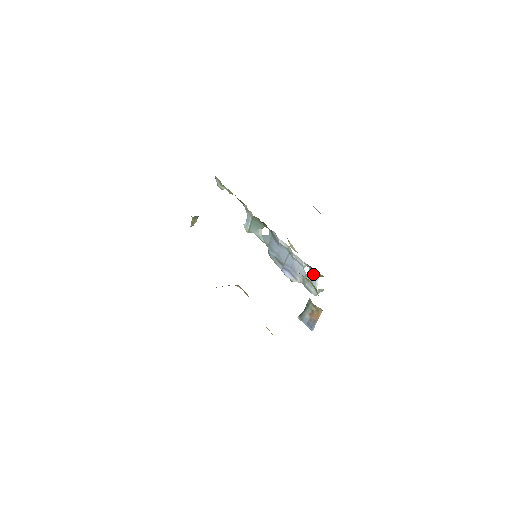
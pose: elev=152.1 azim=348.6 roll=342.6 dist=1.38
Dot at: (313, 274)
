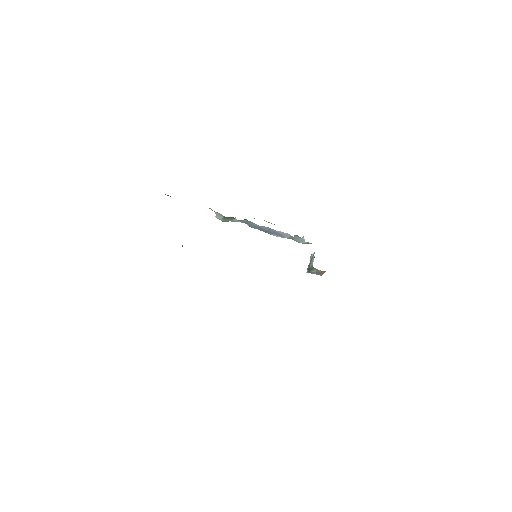
Dot at: (299, 237)
